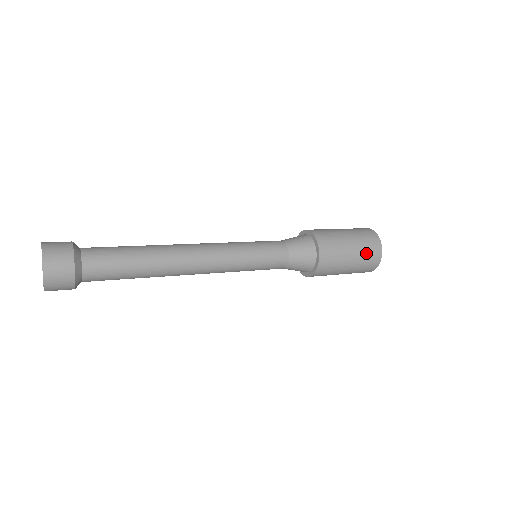
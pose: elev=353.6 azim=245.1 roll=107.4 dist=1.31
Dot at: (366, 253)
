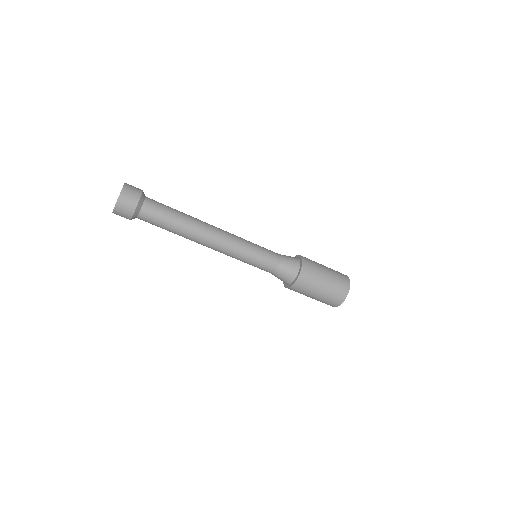
Dot at: (337, 273)
